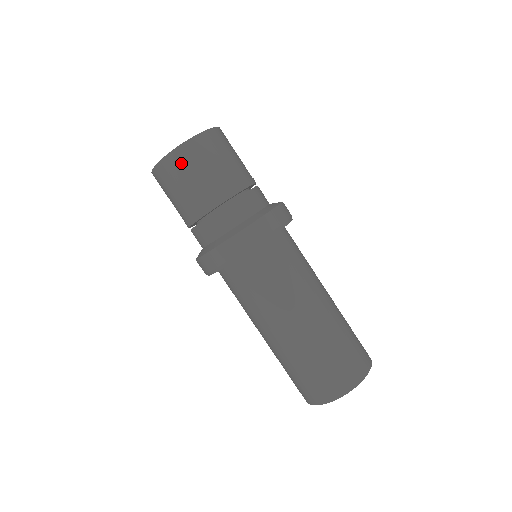
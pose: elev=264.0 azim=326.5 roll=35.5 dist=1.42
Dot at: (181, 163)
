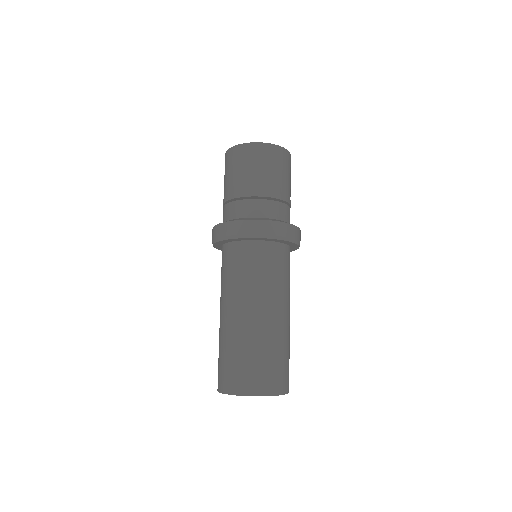
Dot at: (253, 154)
